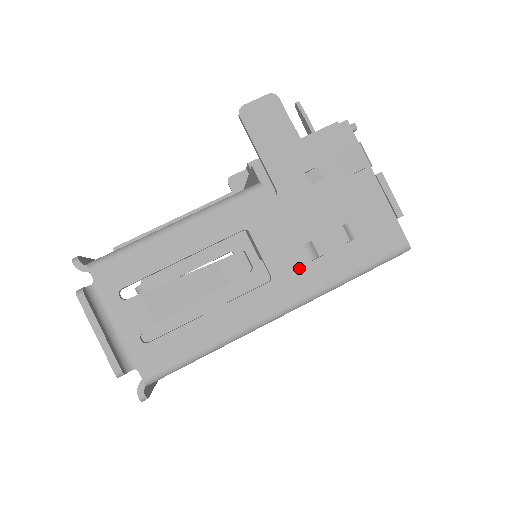
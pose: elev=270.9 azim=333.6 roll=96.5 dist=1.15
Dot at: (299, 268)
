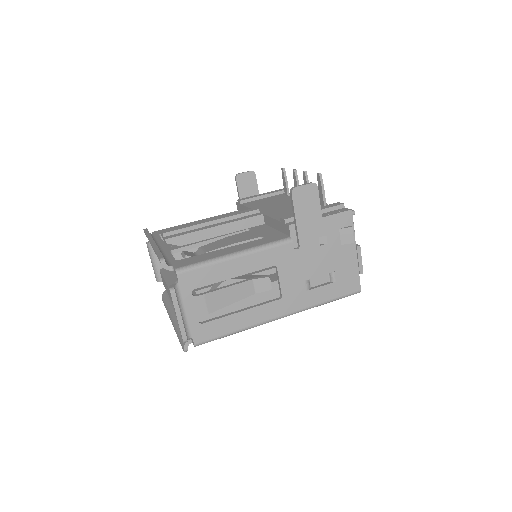
Dot at: (299, 294)
